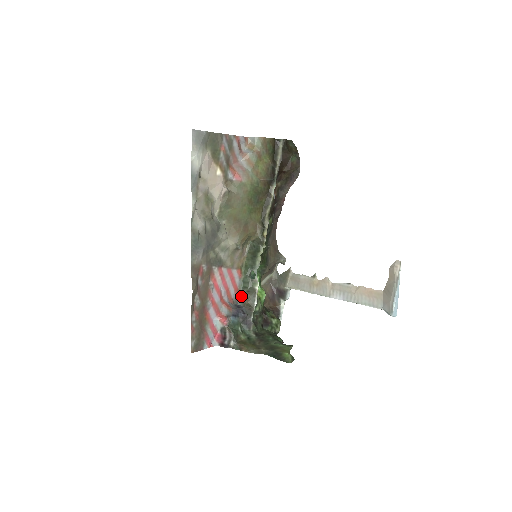
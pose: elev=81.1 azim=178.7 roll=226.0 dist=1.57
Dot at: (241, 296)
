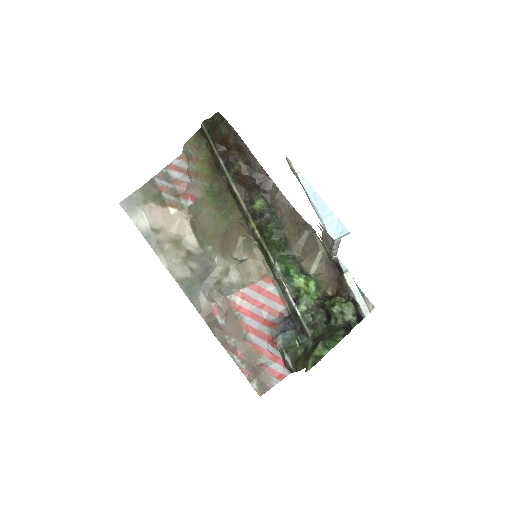
Dot at: occluded
